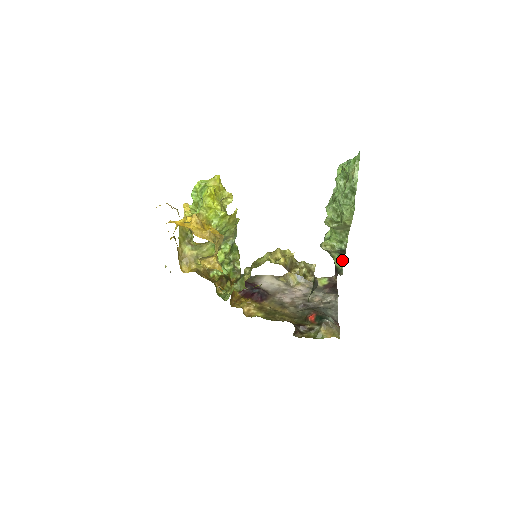
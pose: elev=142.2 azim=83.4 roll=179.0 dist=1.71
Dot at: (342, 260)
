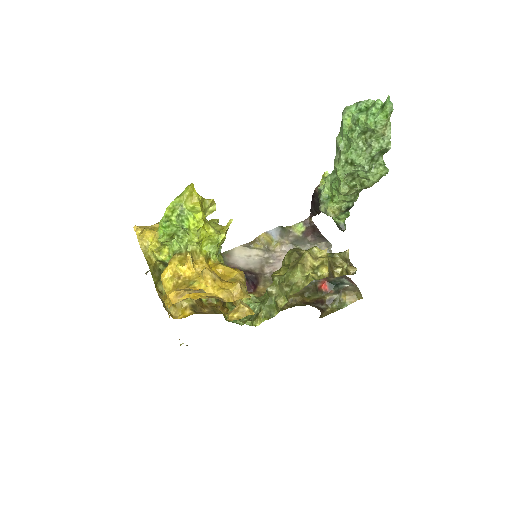
Dot at: (345, 216)
